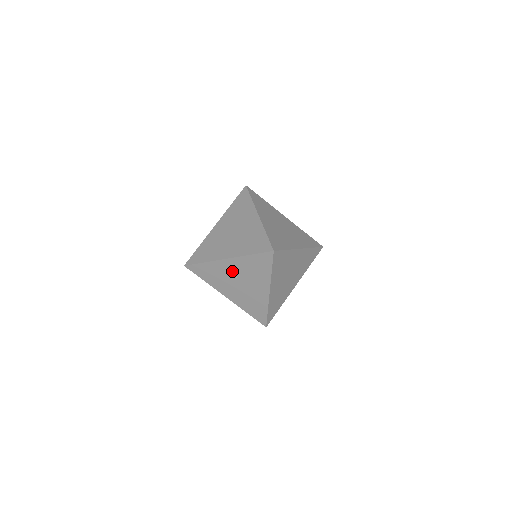
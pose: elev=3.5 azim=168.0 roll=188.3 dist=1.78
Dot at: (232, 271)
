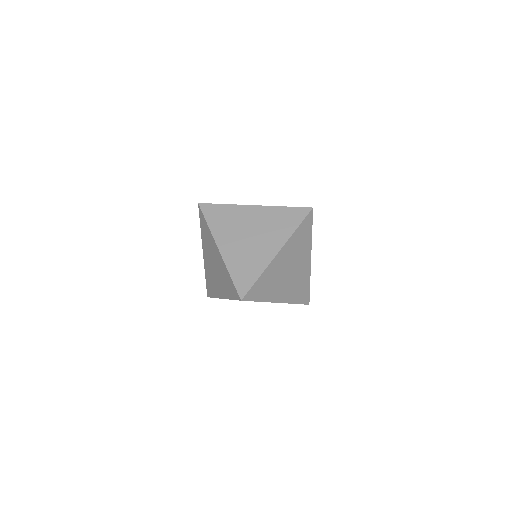
Dot at: occluded
